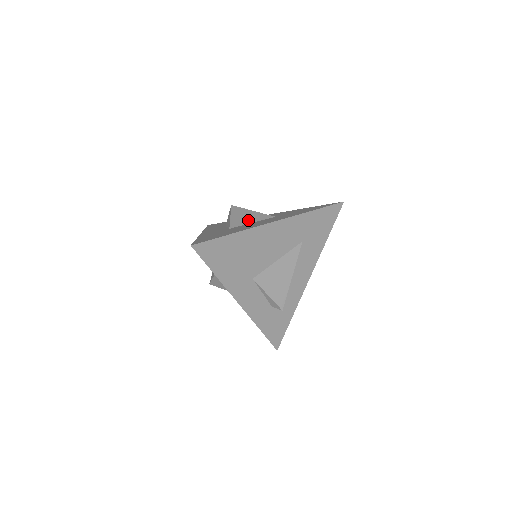
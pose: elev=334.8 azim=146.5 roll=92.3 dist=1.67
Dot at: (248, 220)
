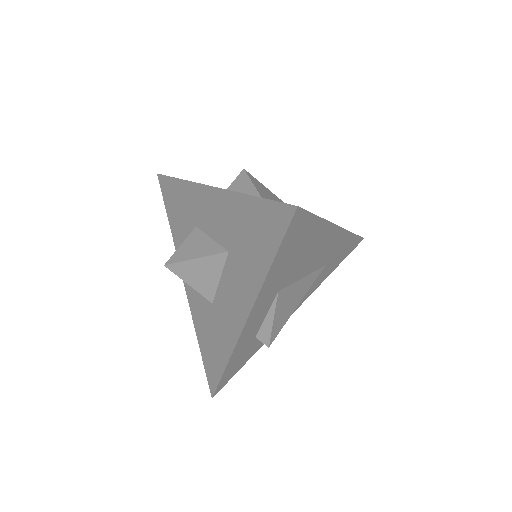
Dot at: occluded
